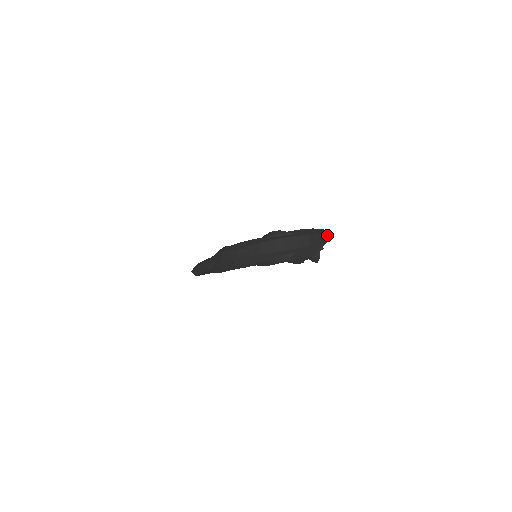
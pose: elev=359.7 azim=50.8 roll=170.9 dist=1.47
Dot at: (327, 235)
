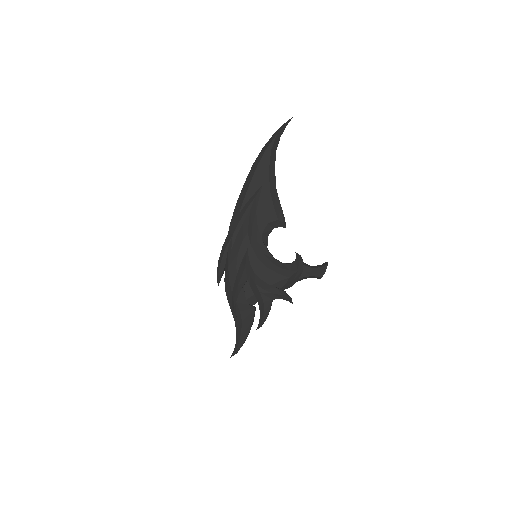
Dot at: (233, 351)
